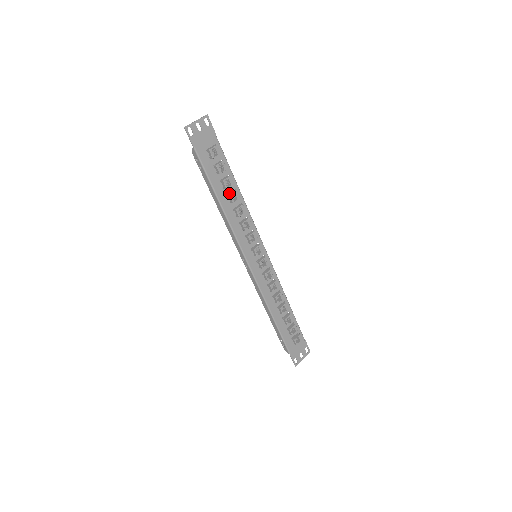
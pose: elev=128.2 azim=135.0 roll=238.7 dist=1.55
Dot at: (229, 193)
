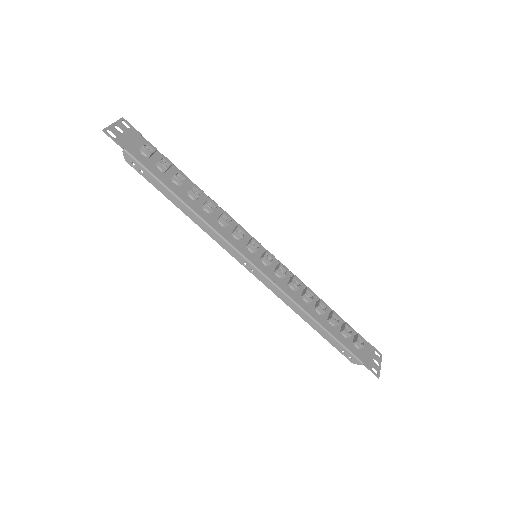
Dot at: (188, 190)
